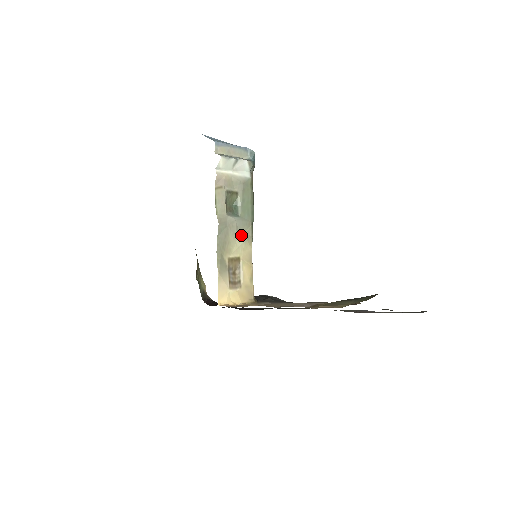
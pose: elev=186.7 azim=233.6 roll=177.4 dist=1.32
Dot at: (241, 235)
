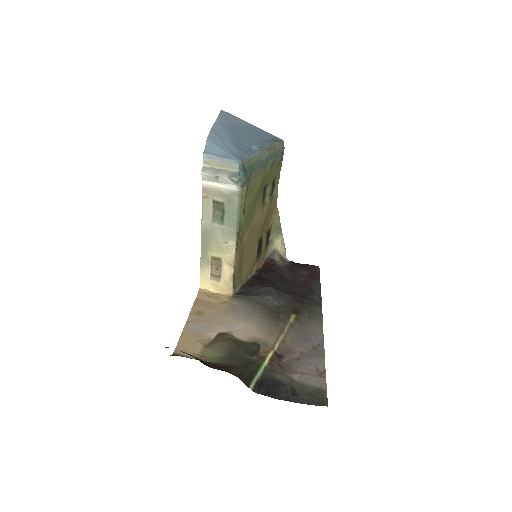
Dot at: (225, 240)
